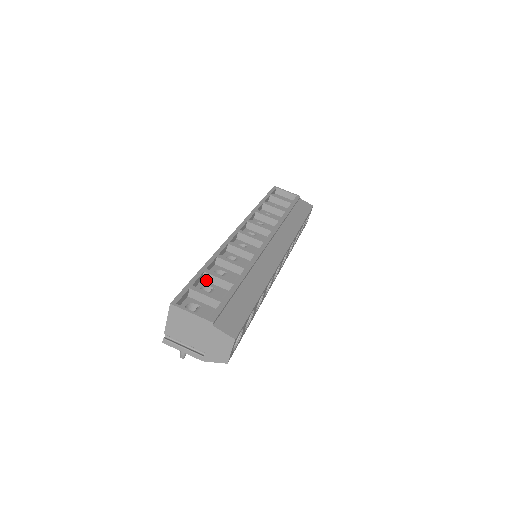
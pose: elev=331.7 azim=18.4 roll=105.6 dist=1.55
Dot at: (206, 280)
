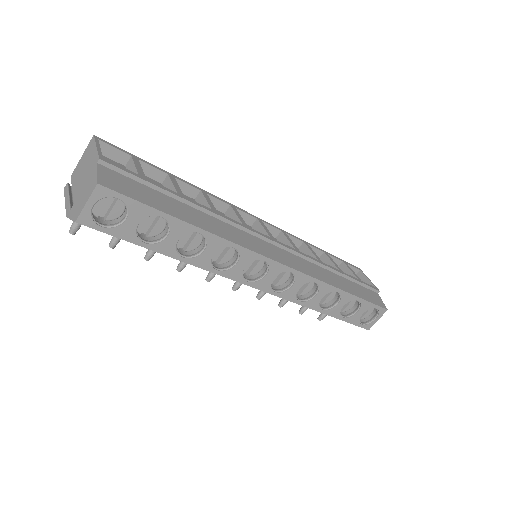
Dot at: (164, 185)
